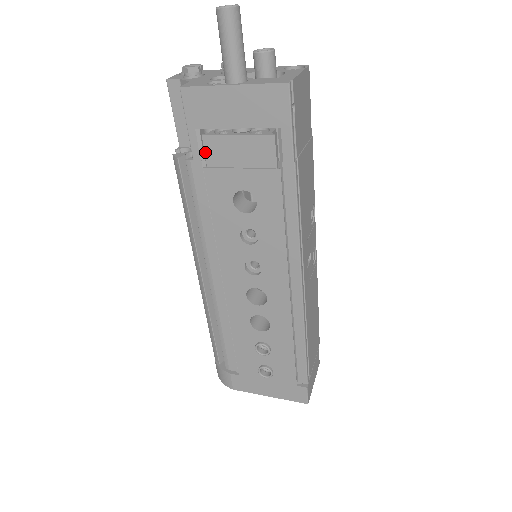
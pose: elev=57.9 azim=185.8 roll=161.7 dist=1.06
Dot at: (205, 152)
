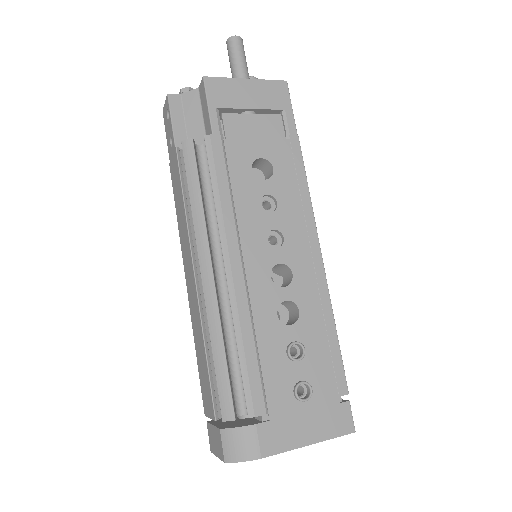
Dot at: (224, 127)
